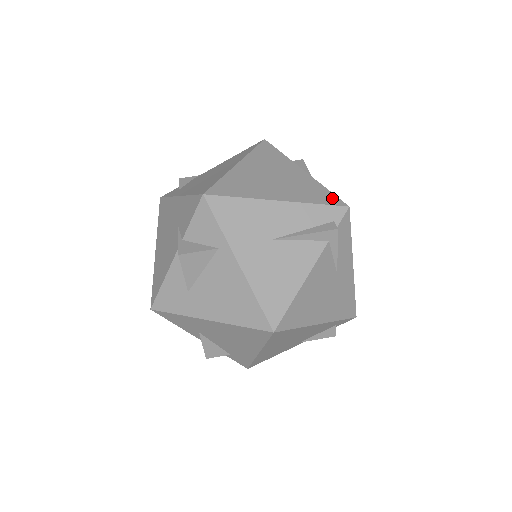
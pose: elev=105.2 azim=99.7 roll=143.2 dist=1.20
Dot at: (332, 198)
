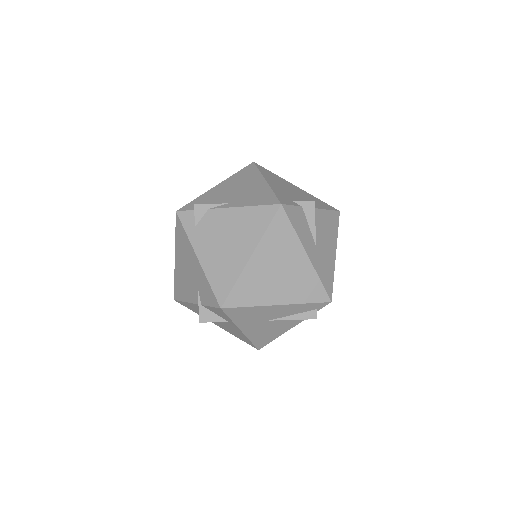
Dot at: (321, 293)
